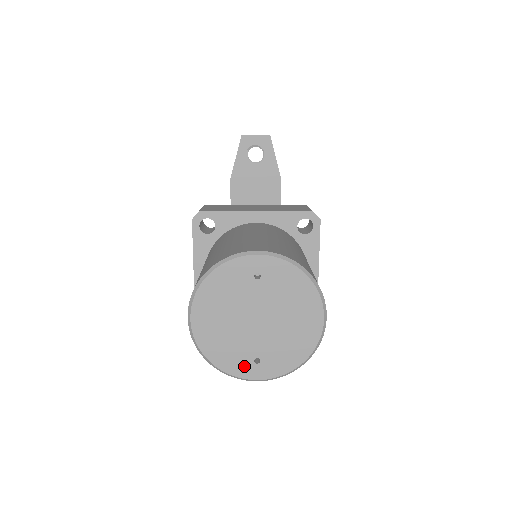
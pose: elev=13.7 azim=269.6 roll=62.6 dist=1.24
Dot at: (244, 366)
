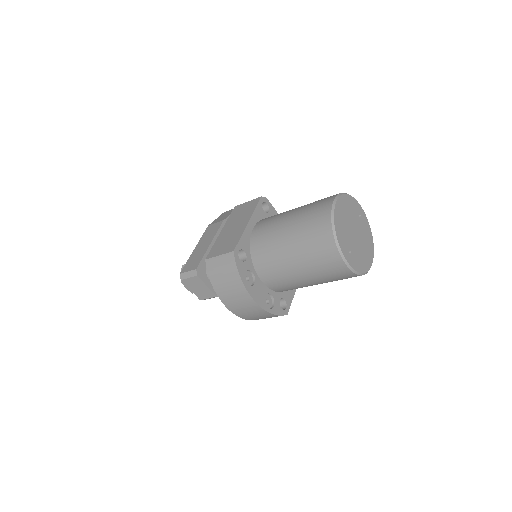
Dot at: (345, 249)
